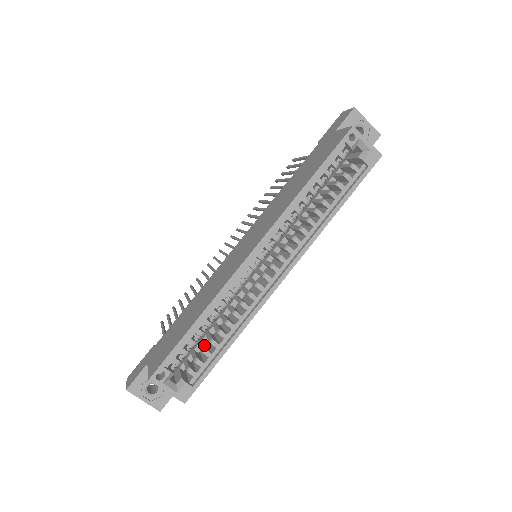
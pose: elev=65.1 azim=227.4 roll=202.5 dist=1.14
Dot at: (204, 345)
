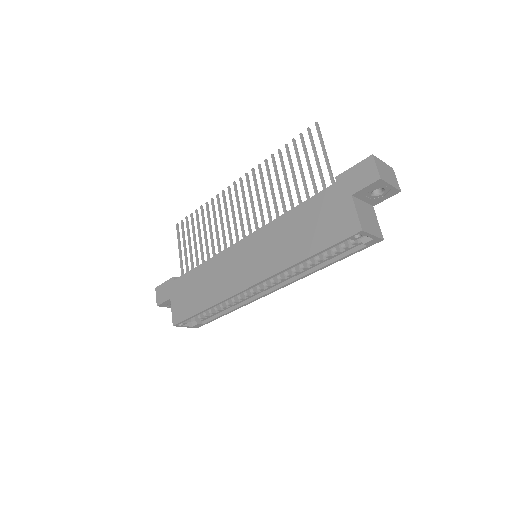
Dot at: occluded
